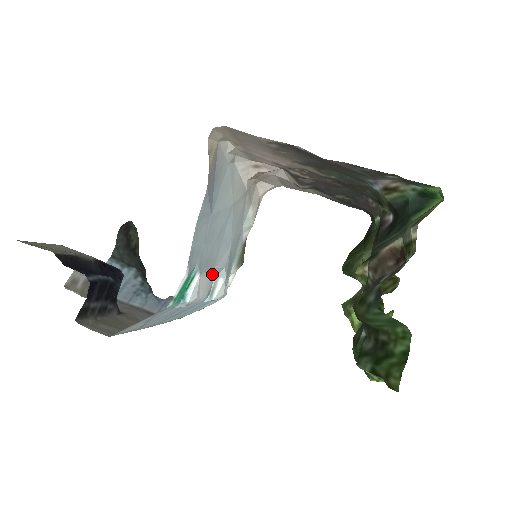
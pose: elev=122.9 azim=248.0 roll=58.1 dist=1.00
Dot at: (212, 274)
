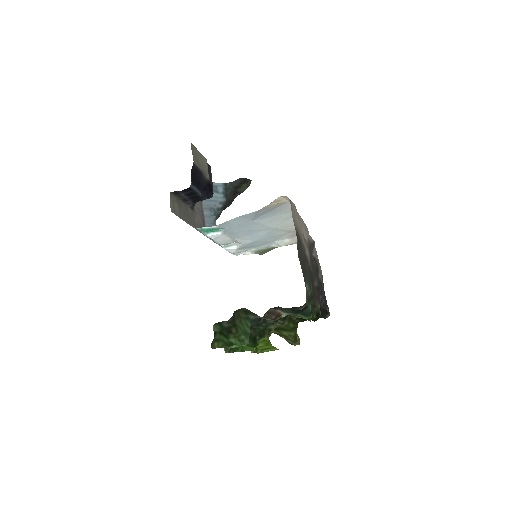
Dot at: (233, 240)
